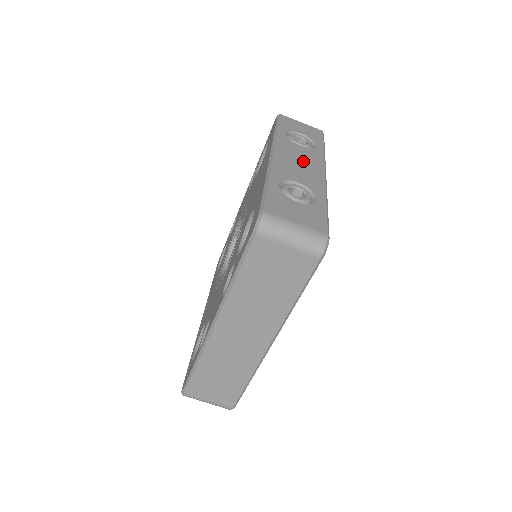
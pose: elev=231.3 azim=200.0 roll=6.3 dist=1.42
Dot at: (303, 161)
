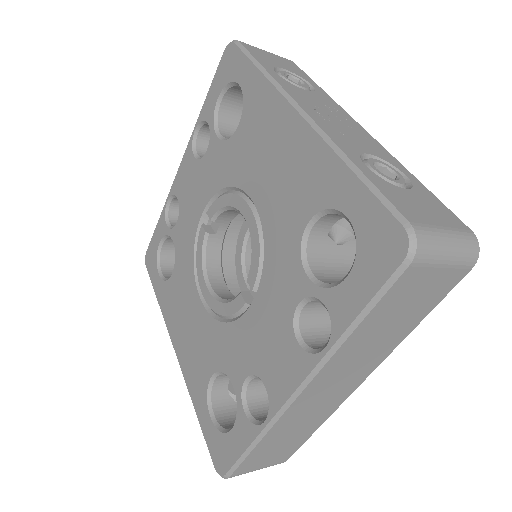
Dot at: (334, 115)
